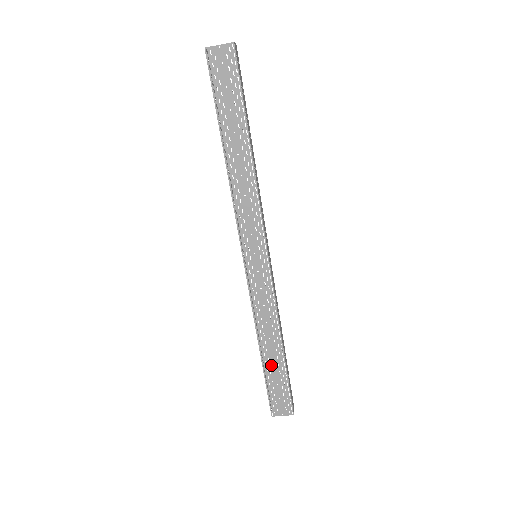
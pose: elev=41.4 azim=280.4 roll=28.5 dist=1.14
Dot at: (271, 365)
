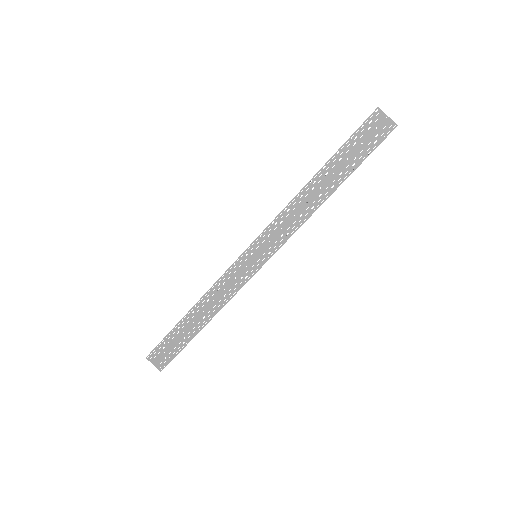
Dot at: (184, 328)
